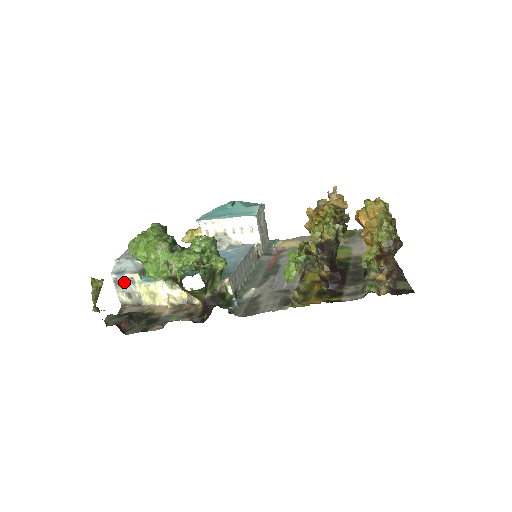
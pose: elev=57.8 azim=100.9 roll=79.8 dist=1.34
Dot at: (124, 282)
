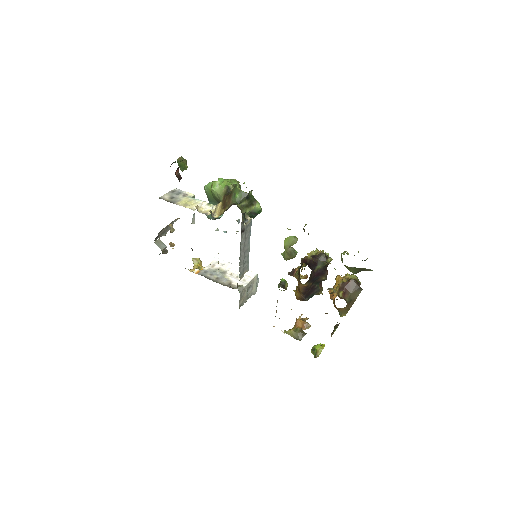
Dot at: (178, 194)
